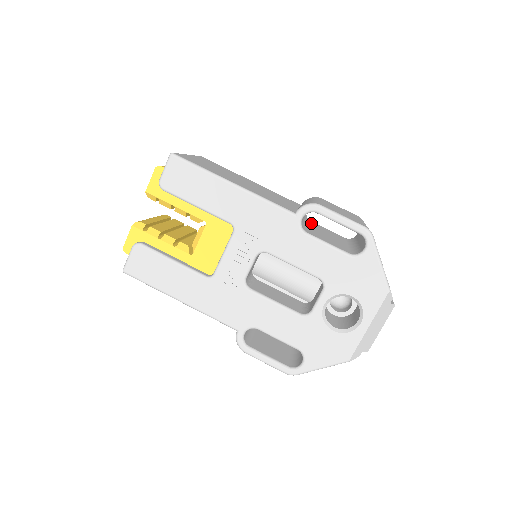
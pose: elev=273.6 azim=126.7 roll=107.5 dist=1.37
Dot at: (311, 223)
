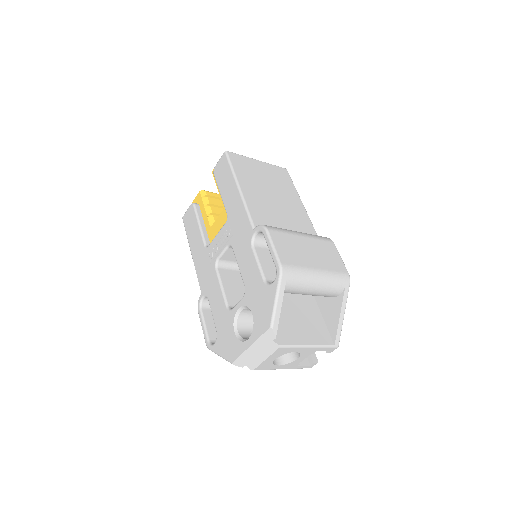
Dot at: occluded
